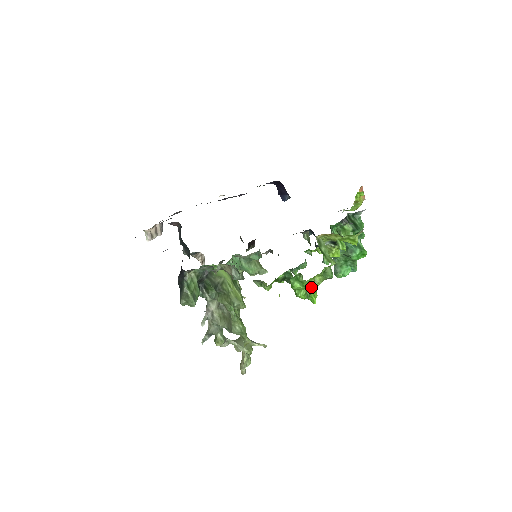
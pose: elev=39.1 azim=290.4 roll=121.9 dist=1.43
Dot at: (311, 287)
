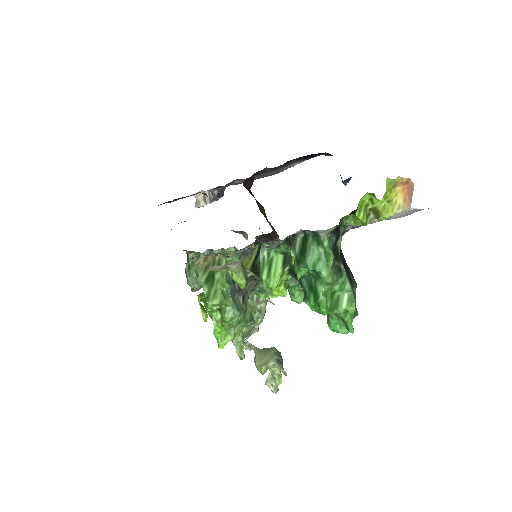
Dot at: (214, 323)
